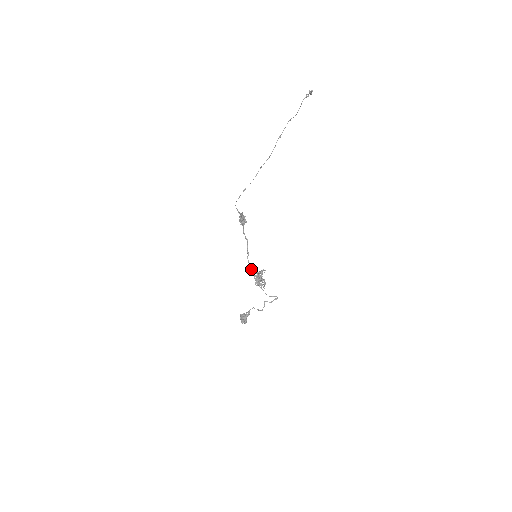
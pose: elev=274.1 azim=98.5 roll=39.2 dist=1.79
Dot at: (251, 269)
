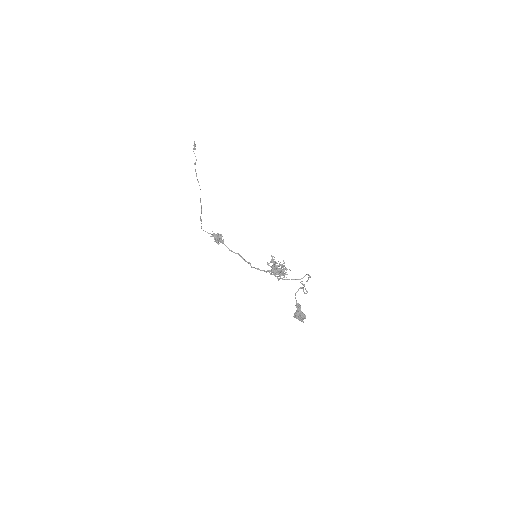
Dot at: (263, 270)
